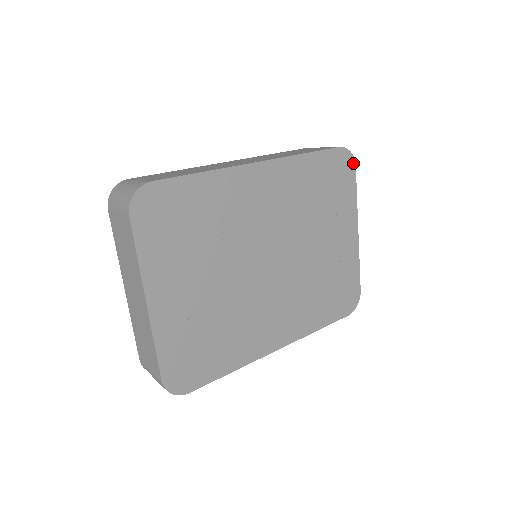
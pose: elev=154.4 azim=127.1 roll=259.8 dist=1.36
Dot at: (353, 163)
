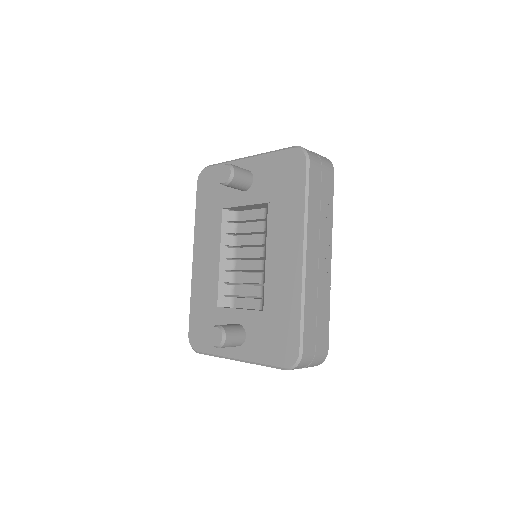
Dot at: occluded
